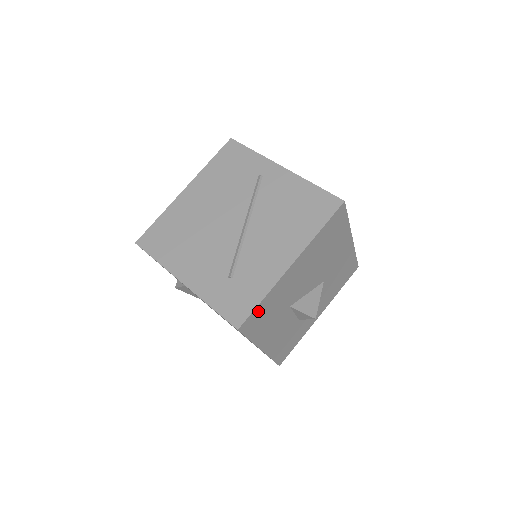
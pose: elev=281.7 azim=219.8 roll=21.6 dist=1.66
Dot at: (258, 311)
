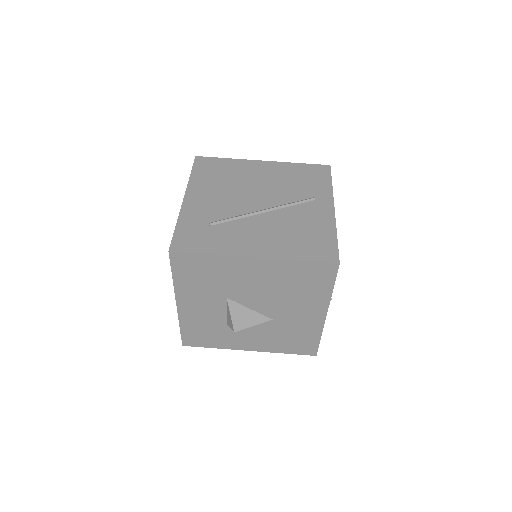
Dot at: (196, 259)
